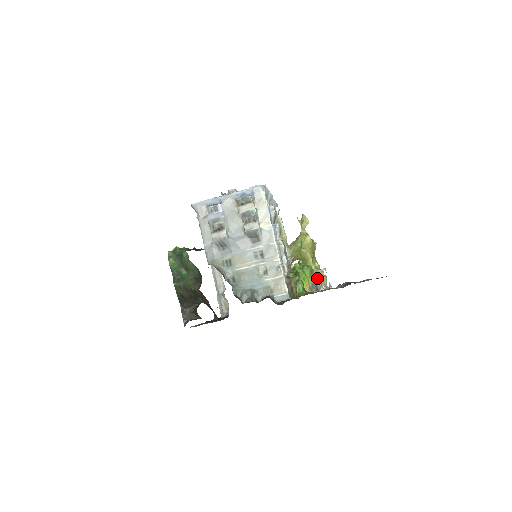
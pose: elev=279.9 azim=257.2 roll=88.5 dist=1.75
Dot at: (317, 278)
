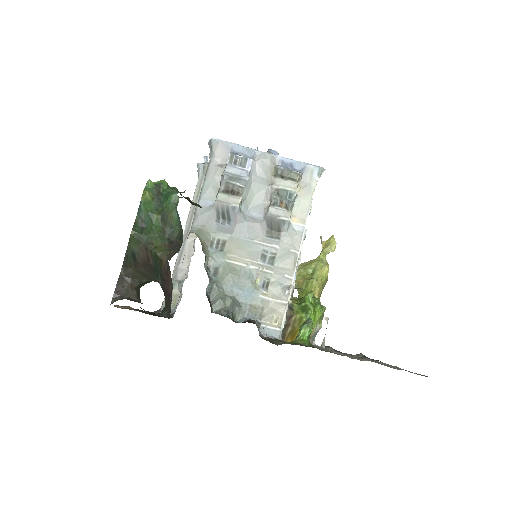
Dot at: occluded
